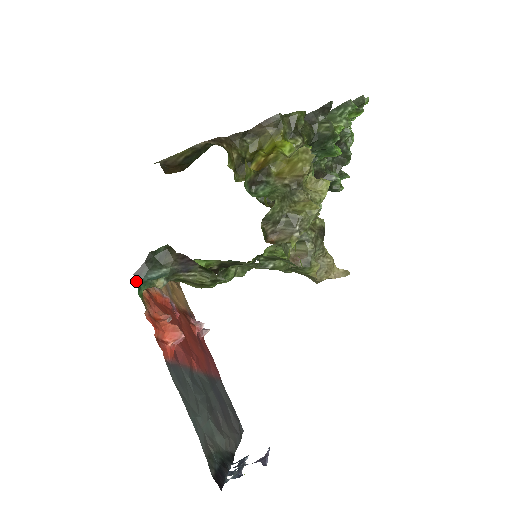
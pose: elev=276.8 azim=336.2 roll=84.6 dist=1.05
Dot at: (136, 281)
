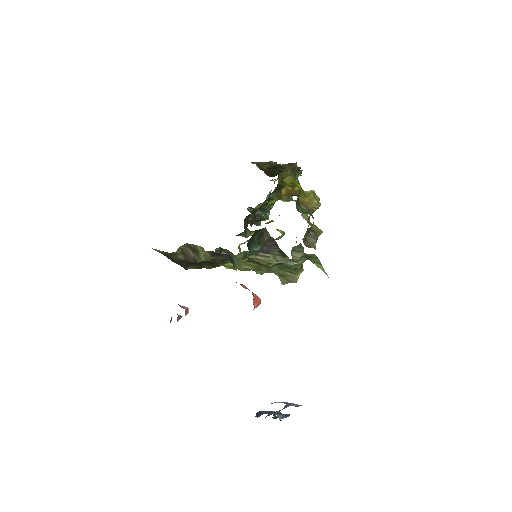
Dot at: occluded
